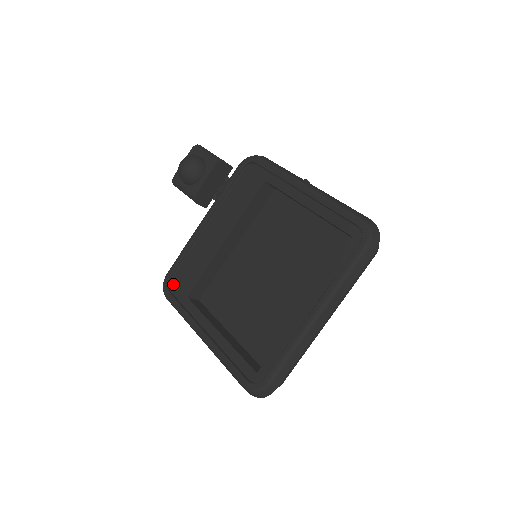
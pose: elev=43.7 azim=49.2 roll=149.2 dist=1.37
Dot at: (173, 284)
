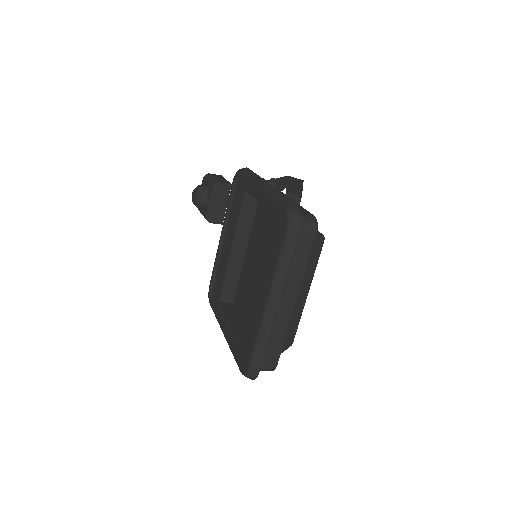
Dot at: (213, 293)
